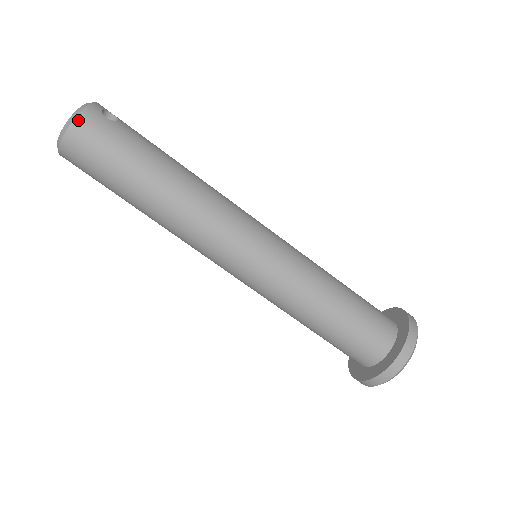
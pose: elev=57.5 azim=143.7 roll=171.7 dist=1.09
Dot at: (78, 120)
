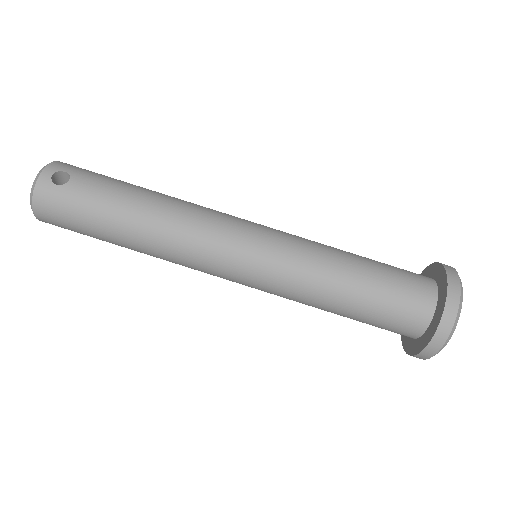
Dot at: (35, 200)
